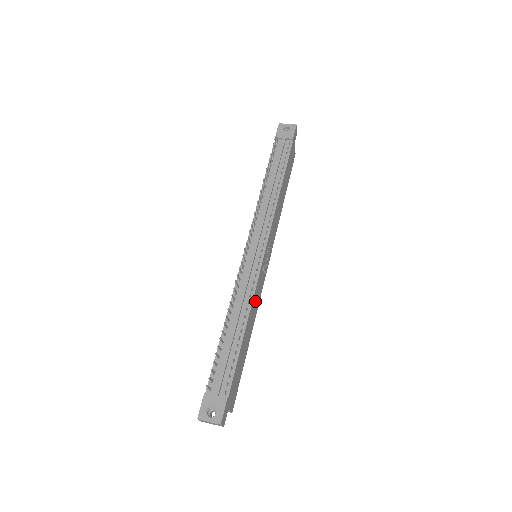
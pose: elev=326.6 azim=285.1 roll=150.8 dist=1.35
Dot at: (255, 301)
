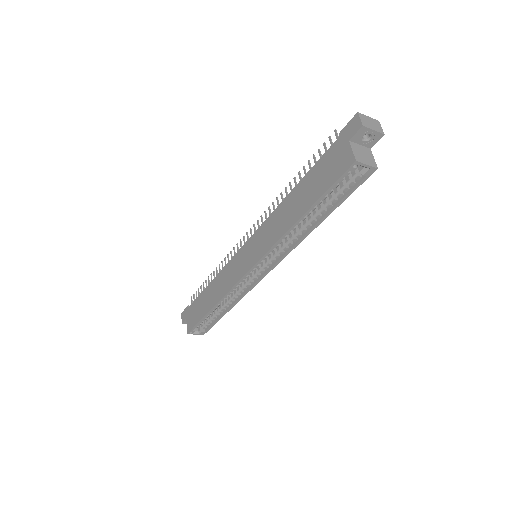
Dot at: occluded
